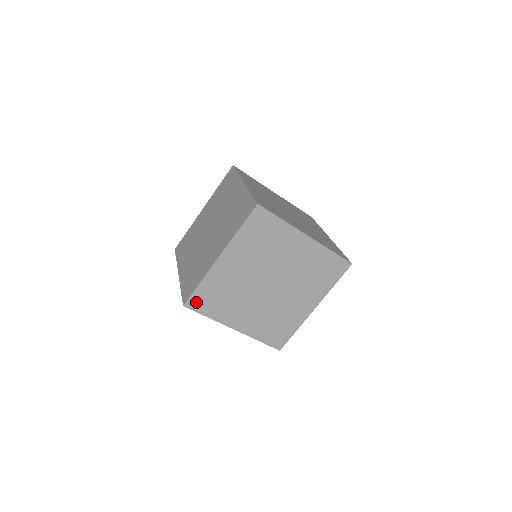
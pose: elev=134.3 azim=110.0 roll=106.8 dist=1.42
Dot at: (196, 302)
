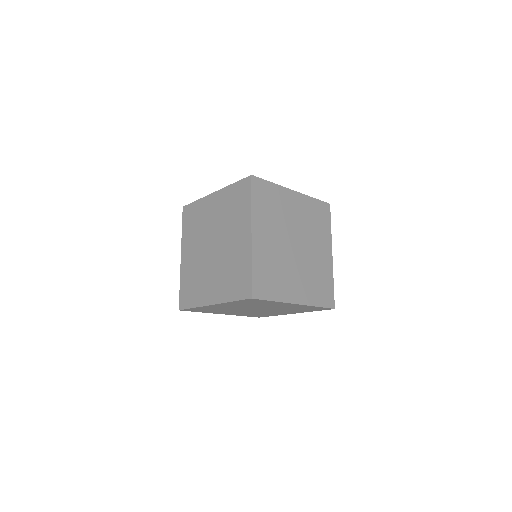
Dot at: (190, 310)
